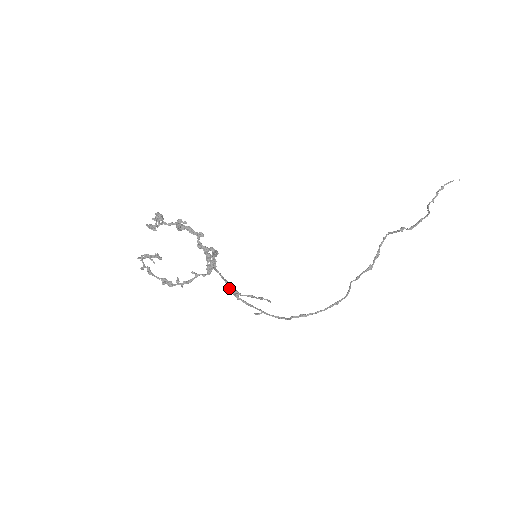
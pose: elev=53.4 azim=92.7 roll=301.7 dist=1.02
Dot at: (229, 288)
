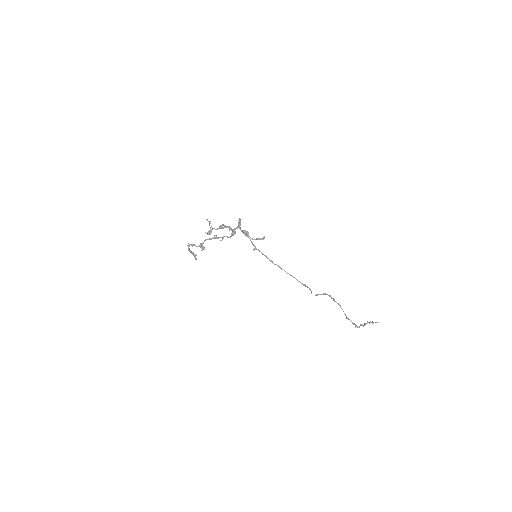
Dot at: (243, 230)
